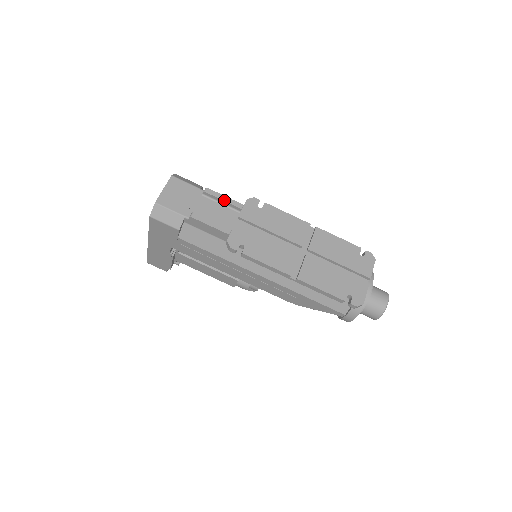
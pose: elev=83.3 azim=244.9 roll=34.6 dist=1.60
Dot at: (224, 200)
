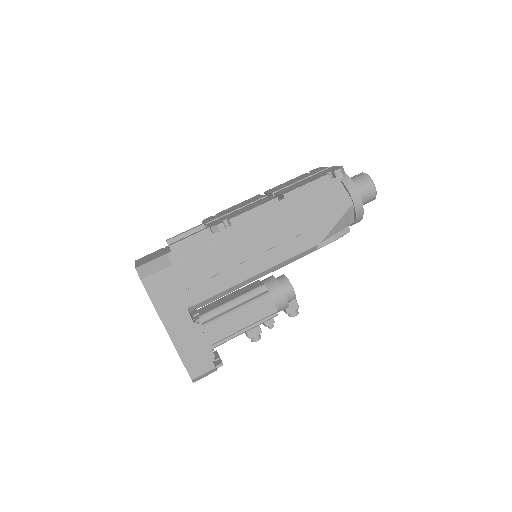
Dot at: (186, 232)
